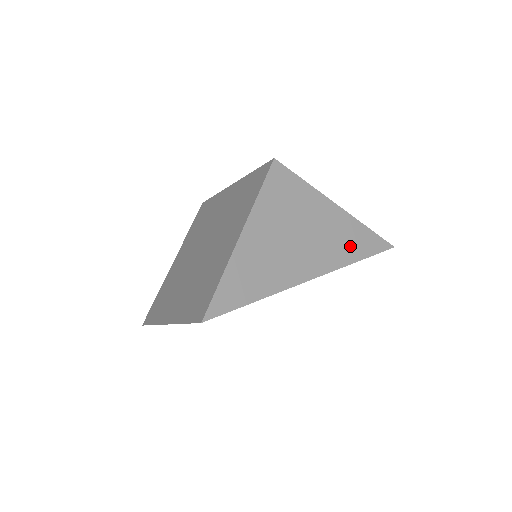
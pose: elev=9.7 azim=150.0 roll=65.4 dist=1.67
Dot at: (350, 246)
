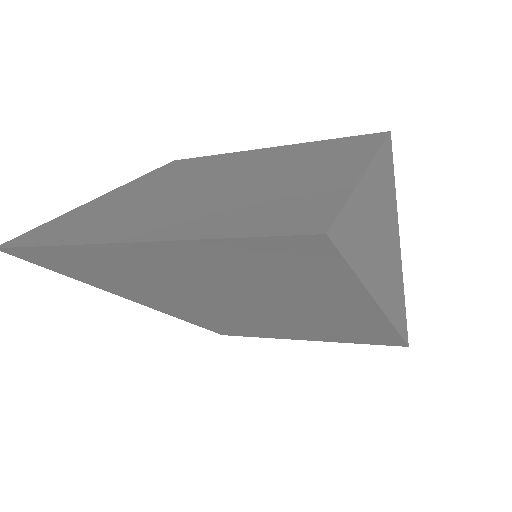
Dot at: (399, 307)
